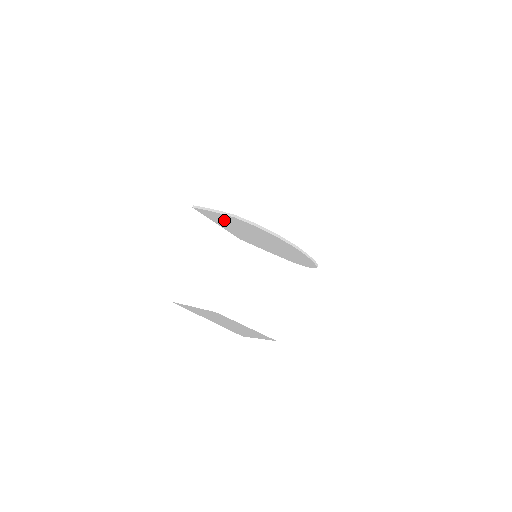
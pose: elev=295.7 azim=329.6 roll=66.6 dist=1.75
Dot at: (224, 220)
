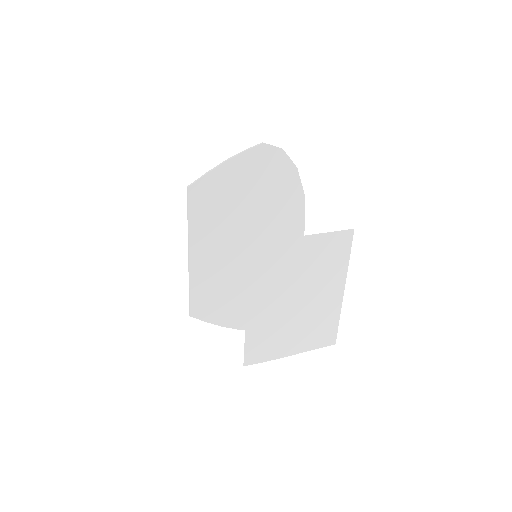
Dot at: (227, 194)
